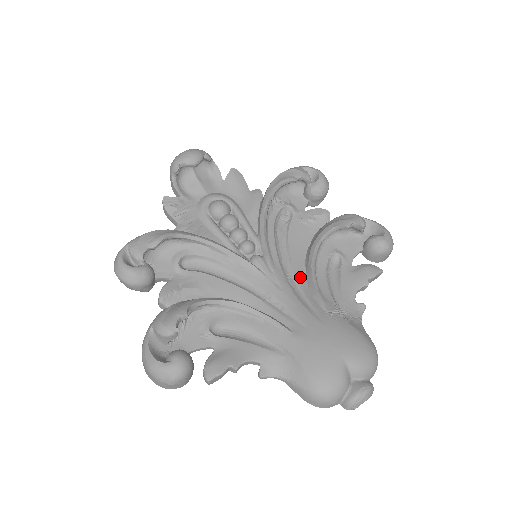
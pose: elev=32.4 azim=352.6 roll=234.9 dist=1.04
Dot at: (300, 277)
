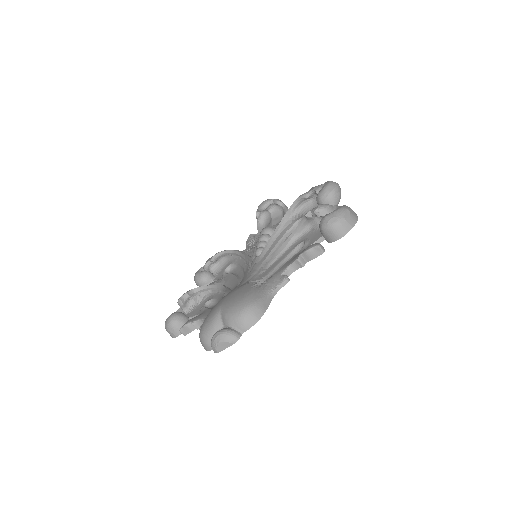
Dot at: occluded
